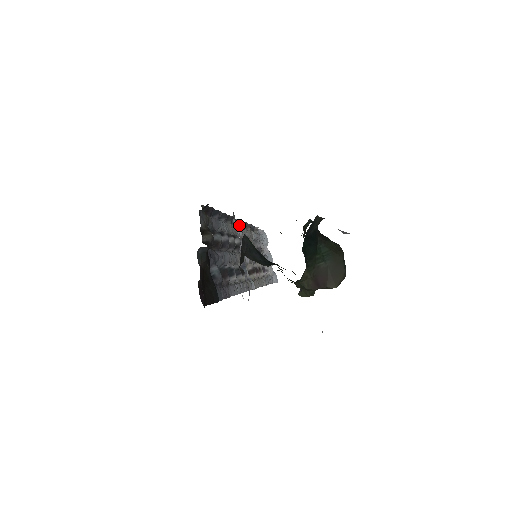
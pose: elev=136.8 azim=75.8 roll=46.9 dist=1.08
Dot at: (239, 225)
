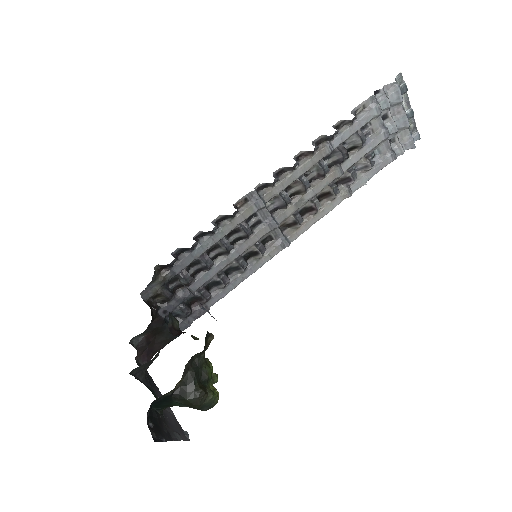
Dot at: (259, 198)
